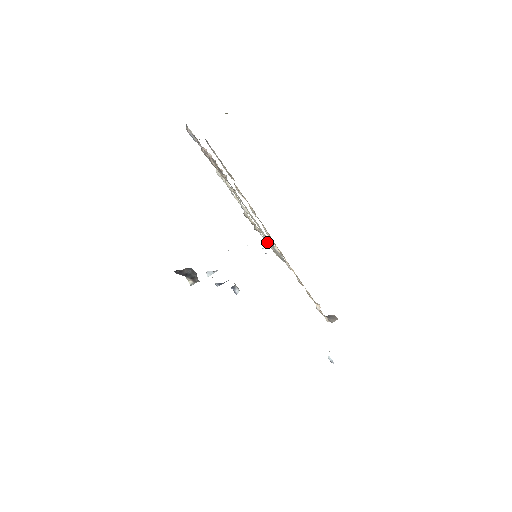
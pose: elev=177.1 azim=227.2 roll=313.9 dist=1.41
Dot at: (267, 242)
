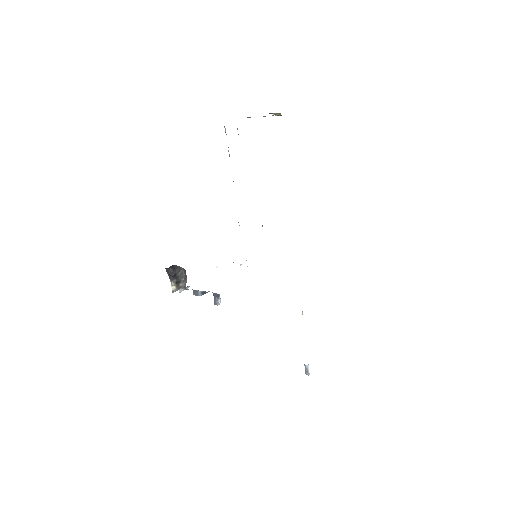
Dot at: occluded
